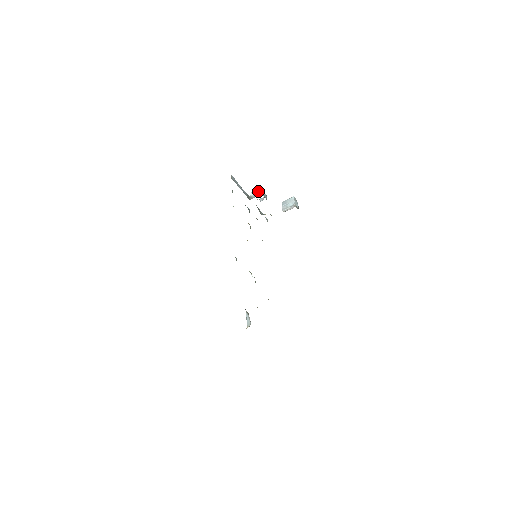
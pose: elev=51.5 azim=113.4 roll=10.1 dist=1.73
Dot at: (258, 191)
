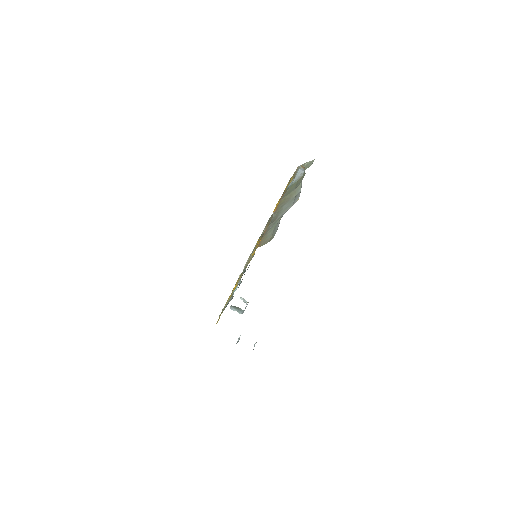
Dot at: occluded
